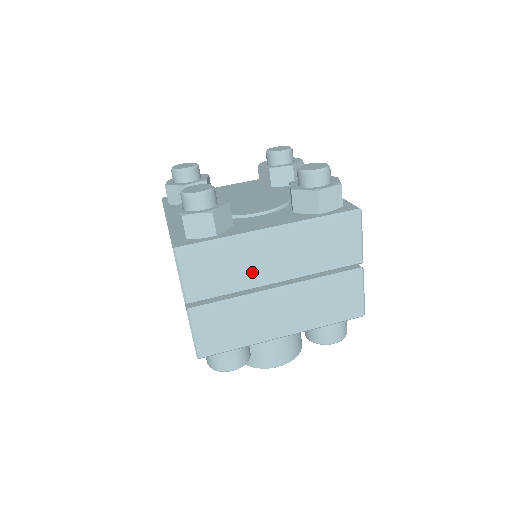
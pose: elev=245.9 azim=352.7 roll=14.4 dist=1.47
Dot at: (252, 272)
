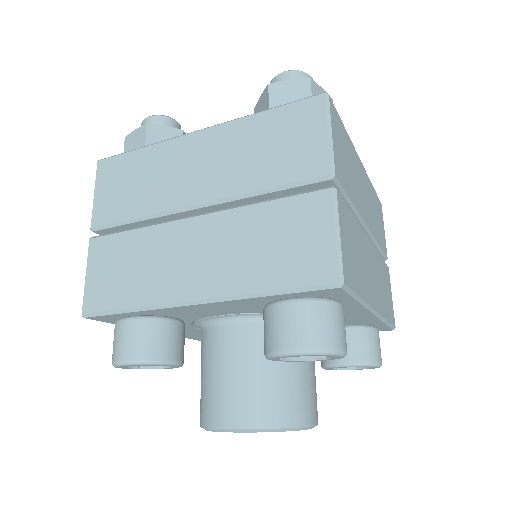
Dot at: (358, 193)
